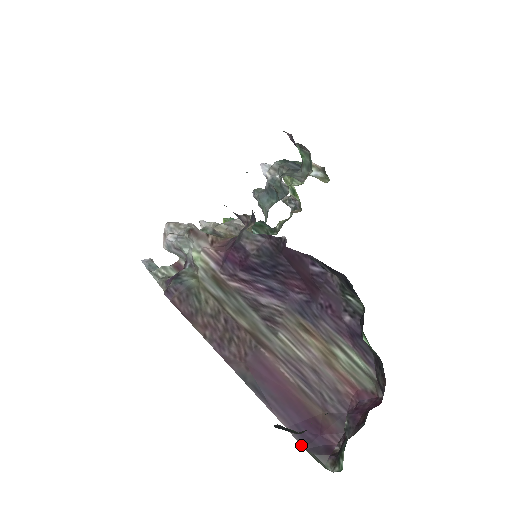
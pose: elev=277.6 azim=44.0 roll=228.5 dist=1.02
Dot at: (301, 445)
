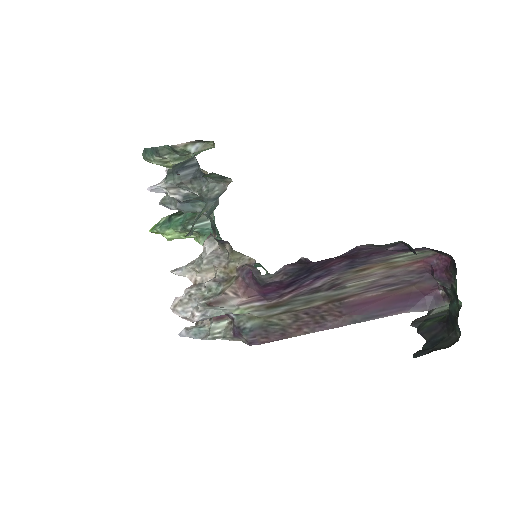
Dot at: (423, 311)
